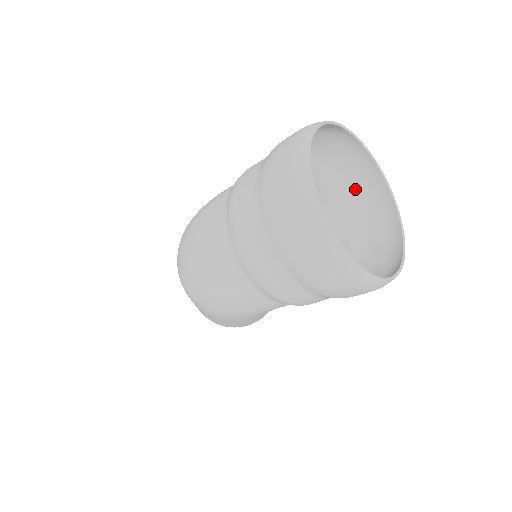
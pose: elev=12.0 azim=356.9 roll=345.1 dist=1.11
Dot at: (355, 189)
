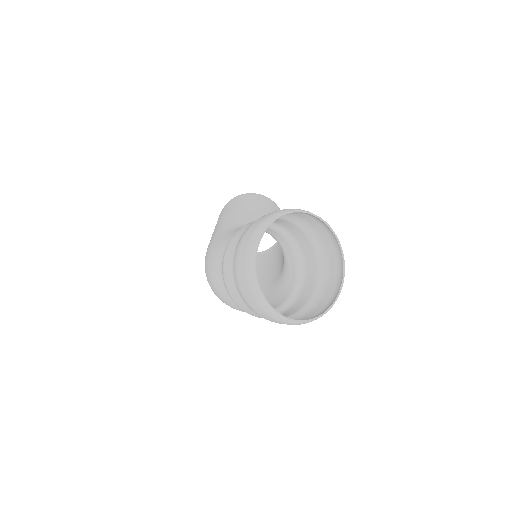
Dot at: (302, 218)
